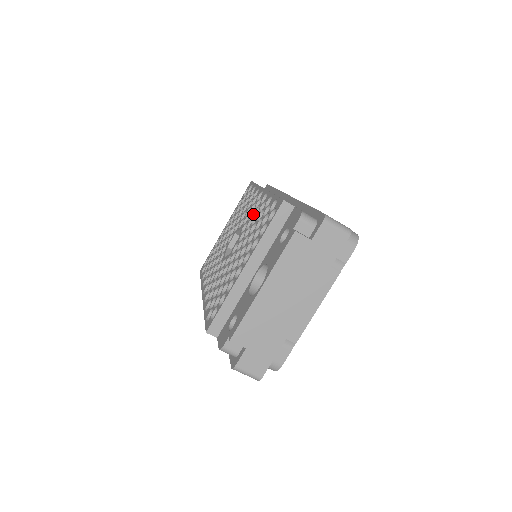
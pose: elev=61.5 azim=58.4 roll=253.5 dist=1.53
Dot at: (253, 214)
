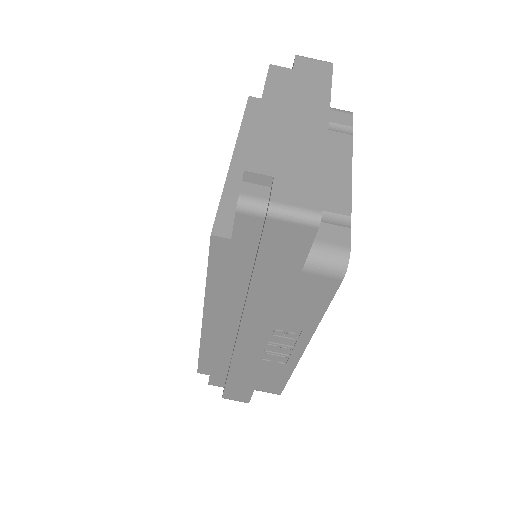
Dot at: occluded
